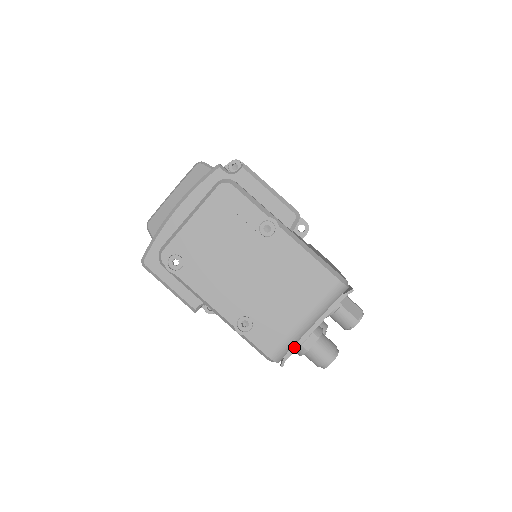
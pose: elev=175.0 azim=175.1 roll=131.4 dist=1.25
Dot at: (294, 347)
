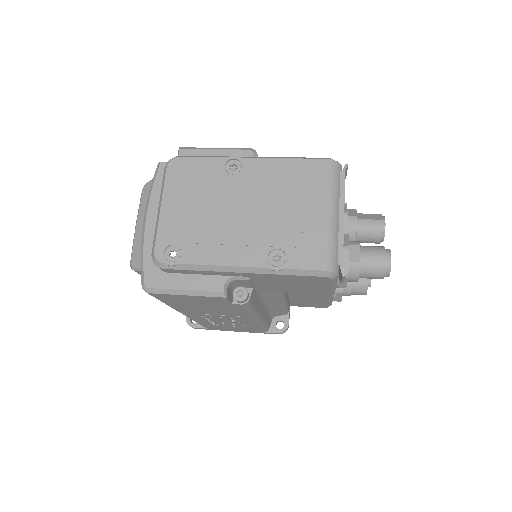
Dot at: (339, 248)
